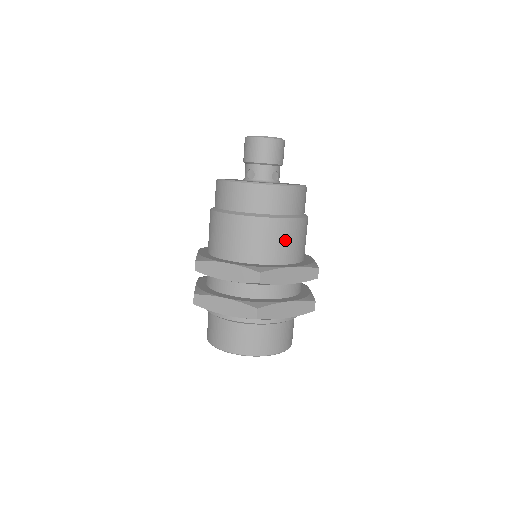
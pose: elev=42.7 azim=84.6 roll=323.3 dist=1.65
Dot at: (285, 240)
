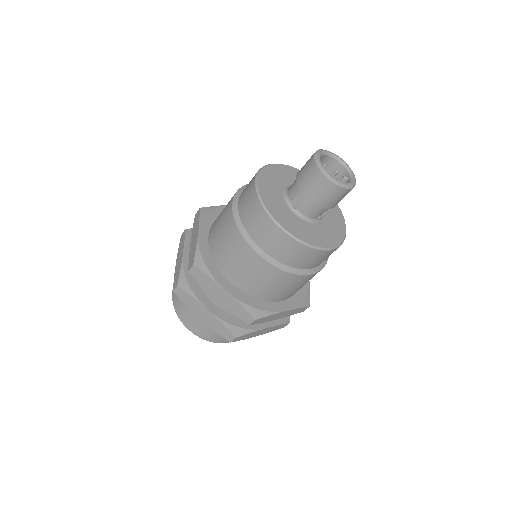
Dot at: (294, 287)
